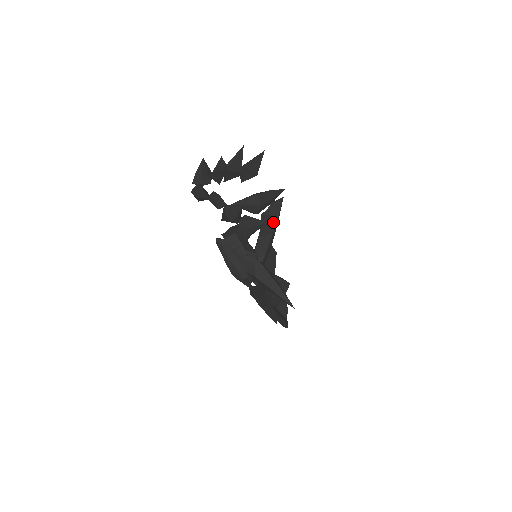
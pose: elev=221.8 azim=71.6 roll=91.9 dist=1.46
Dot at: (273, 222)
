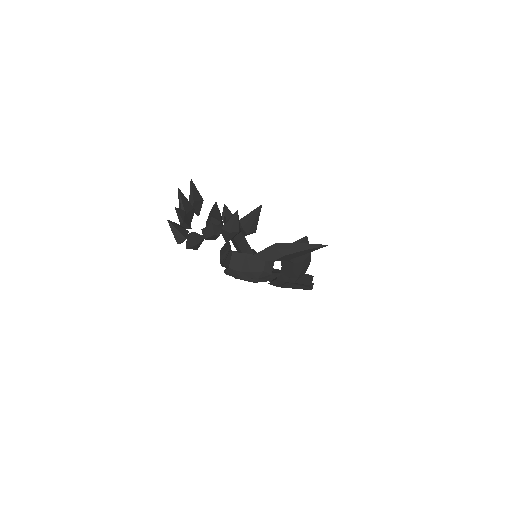
Dot at: occluded
